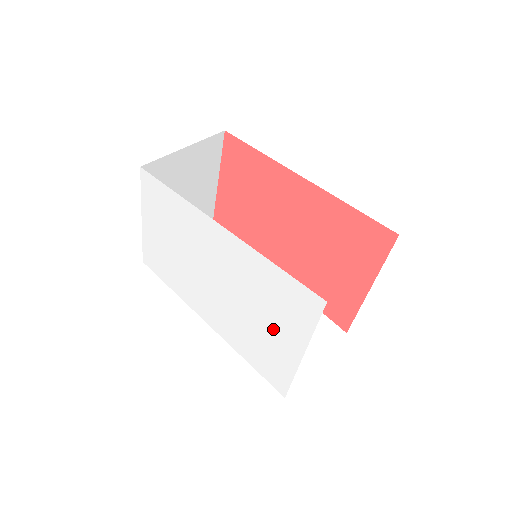
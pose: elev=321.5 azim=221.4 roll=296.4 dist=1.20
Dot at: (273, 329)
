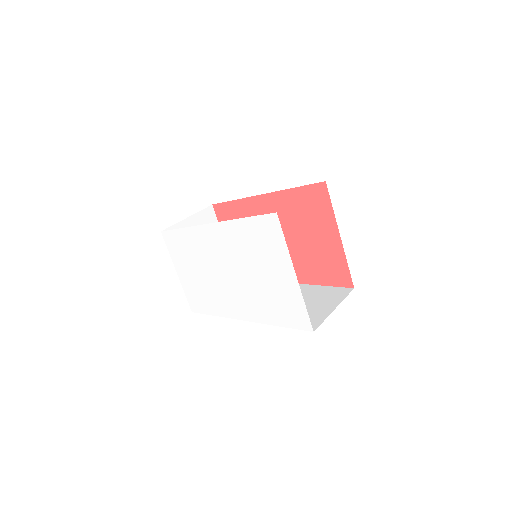
Dot at: (272, 272)
